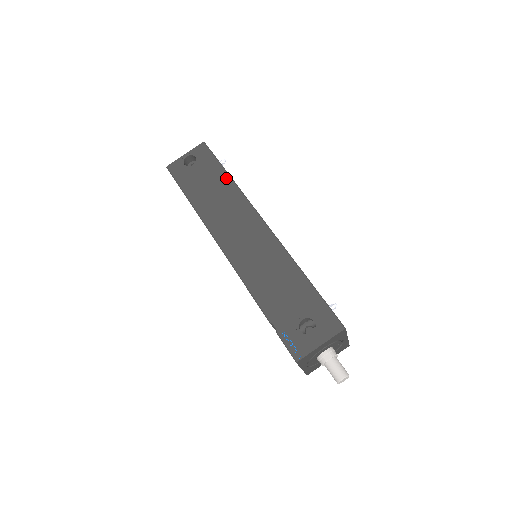
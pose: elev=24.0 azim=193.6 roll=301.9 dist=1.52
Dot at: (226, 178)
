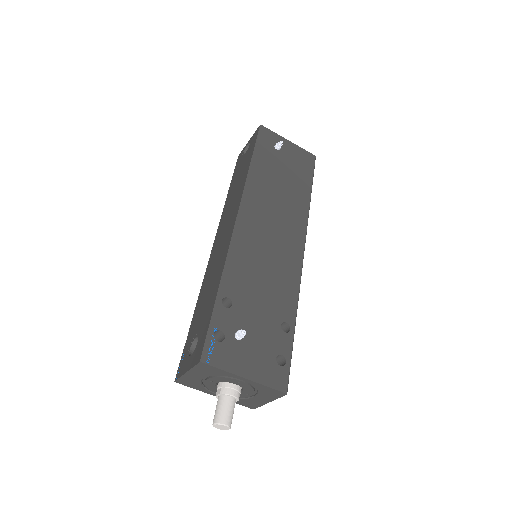
Dot at: (248, 166)
